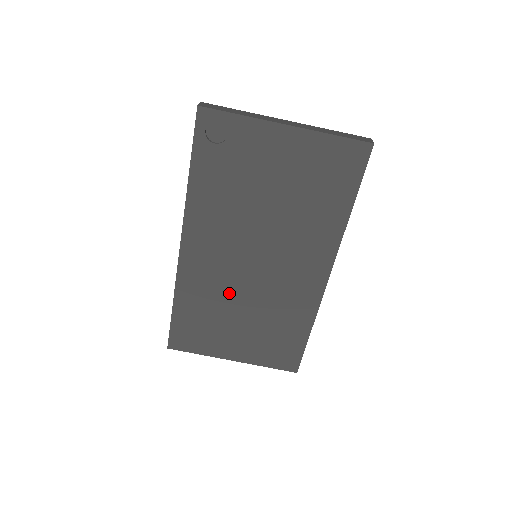
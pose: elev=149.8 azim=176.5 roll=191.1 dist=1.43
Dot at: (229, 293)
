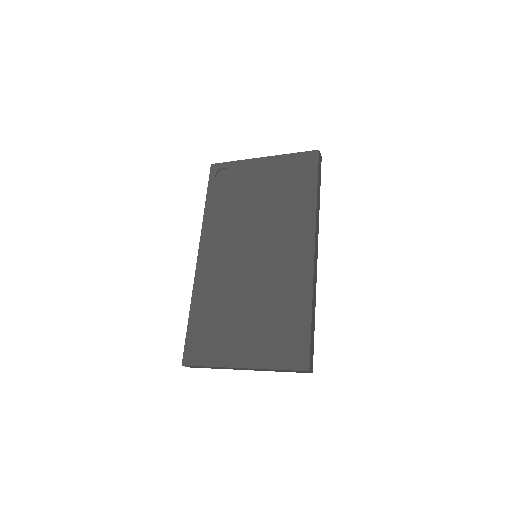
Dot at: (235, 288)
